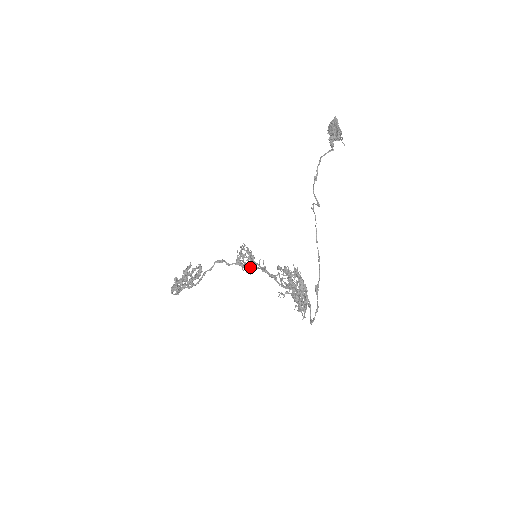
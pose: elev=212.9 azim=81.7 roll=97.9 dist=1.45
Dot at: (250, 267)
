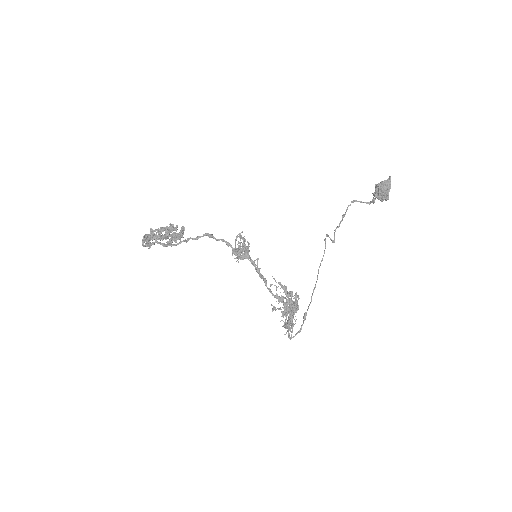
Dot at: occluded
